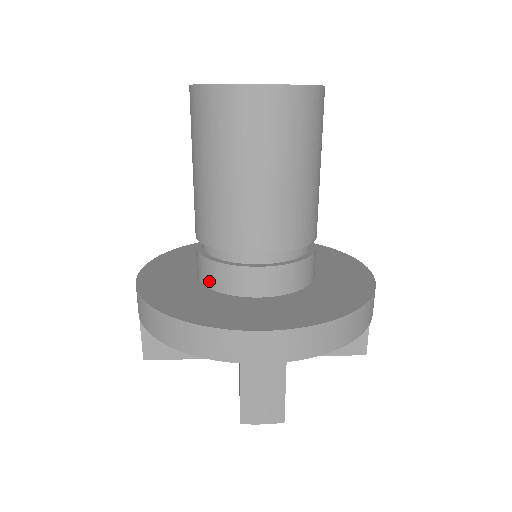
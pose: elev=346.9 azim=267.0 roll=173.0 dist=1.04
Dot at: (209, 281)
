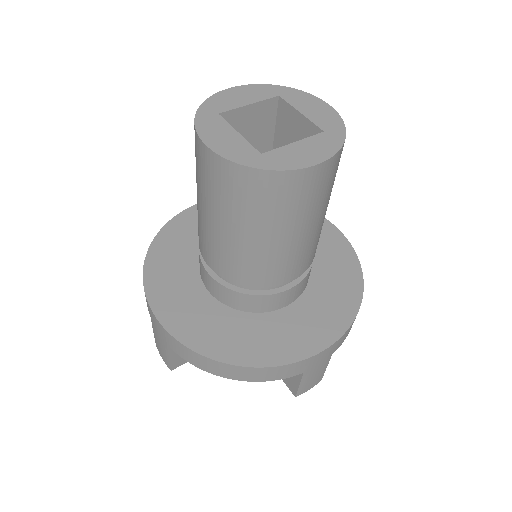
Dot at: occluded
